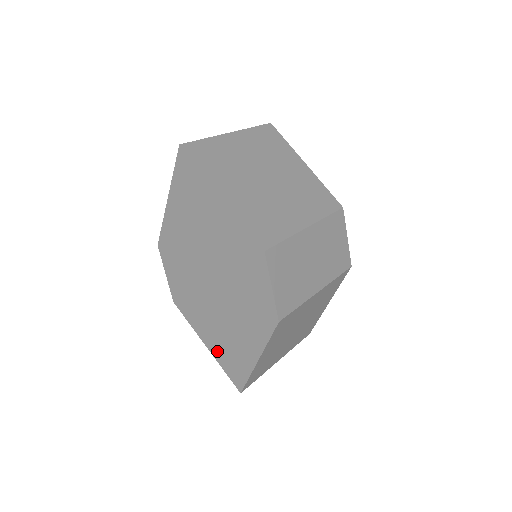
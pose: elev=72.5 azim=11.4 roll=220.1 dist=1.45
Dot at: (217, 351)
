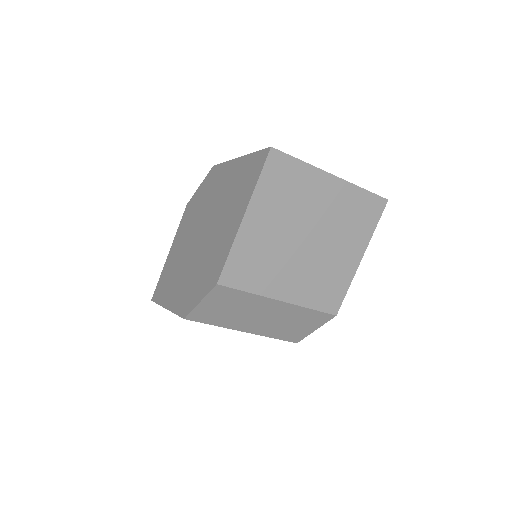
Dot at: (167, 265)
